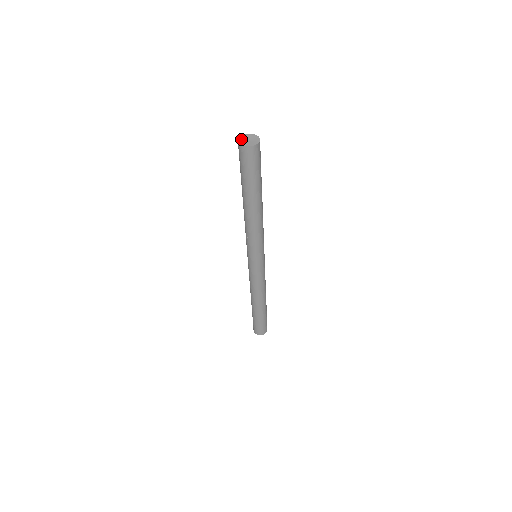
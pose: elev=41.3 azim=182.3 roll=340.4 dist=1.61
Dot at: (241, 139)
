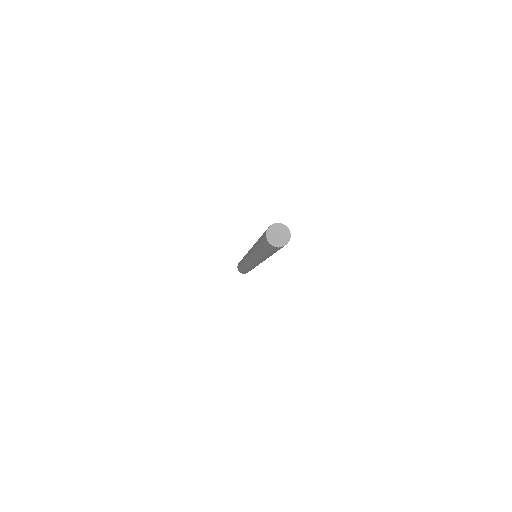
Dot at: (269, 235)
